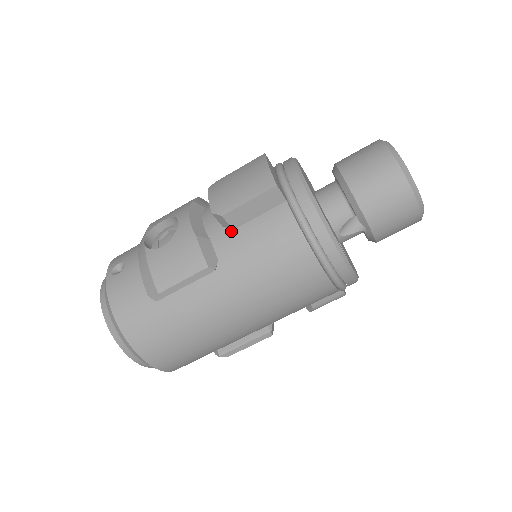
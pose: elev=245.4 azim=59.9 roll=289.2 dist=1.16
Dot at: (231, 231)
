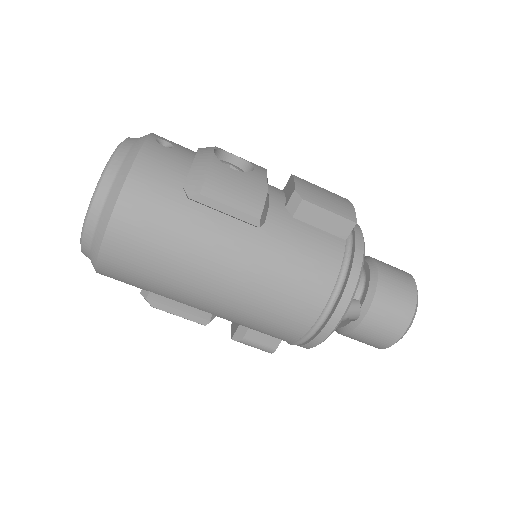
Dot at: (291, 216)
